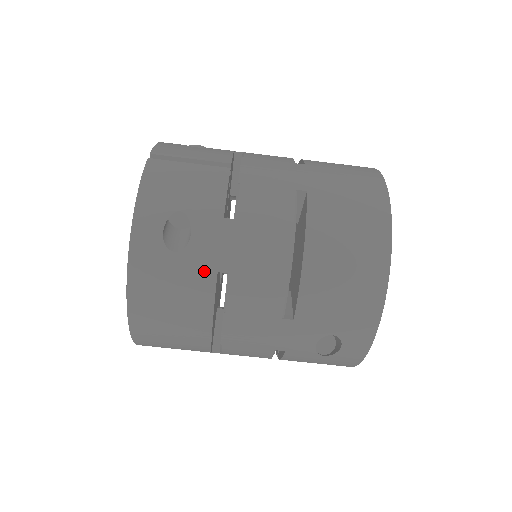
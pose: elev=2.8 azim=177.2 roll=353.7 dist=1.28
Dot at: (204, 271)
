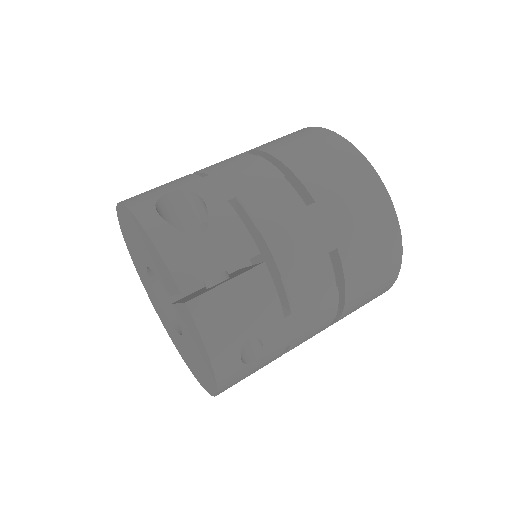
Dot at: (276, 354)
